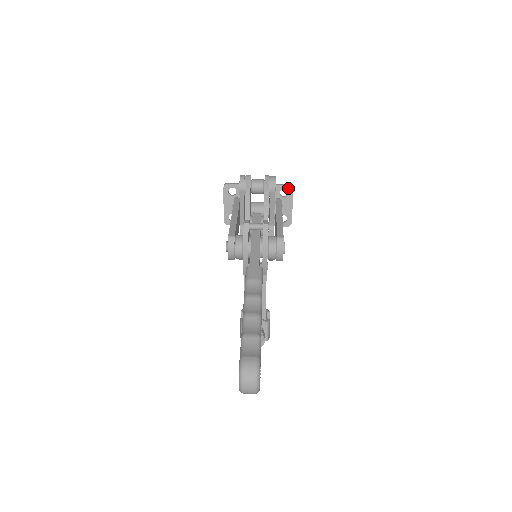
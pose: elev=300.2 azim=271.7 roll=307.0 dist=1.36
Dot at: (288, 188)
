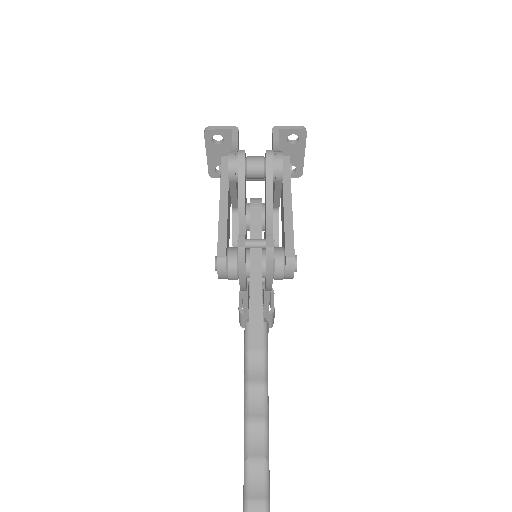
Dot at: (299, 133)
